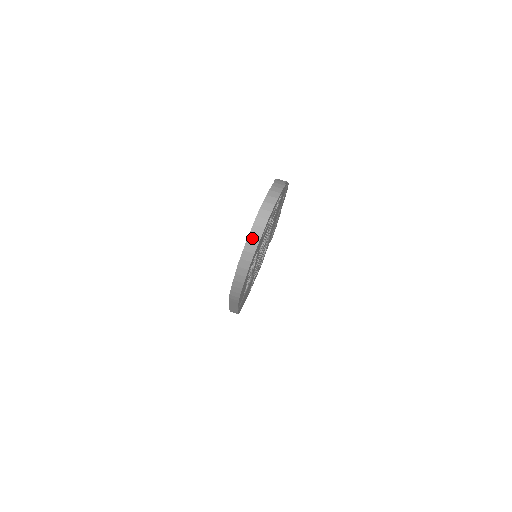
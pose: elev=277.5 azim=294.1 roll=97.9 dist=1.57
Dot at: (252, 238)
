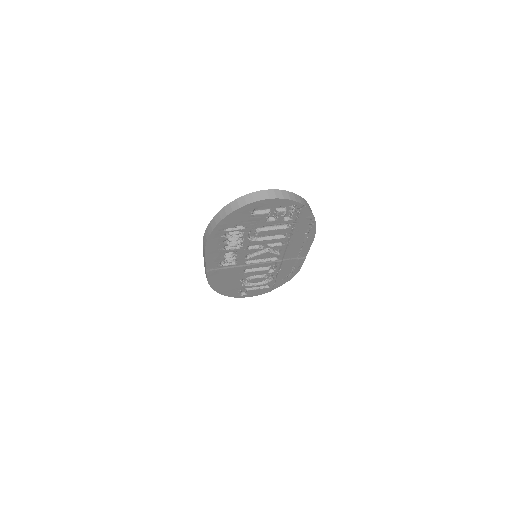
Dot at: (242, 200)
